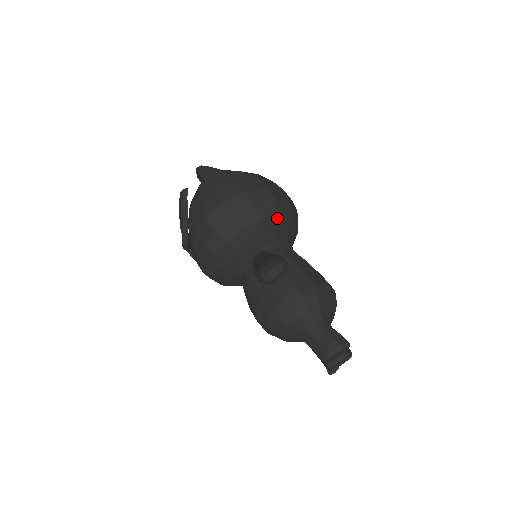
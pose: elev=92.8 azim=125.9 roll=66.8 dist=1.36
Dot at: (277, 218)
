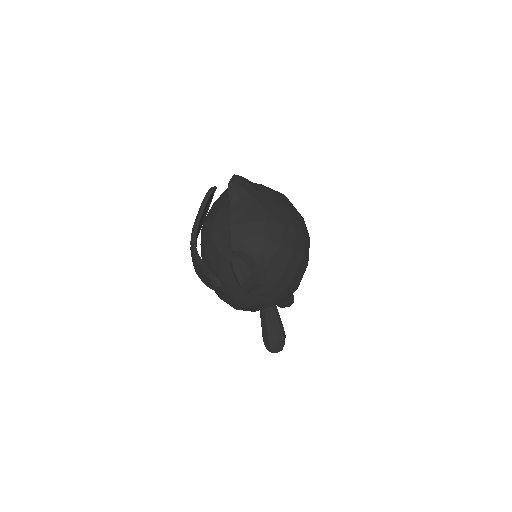
Dot at: occluded
